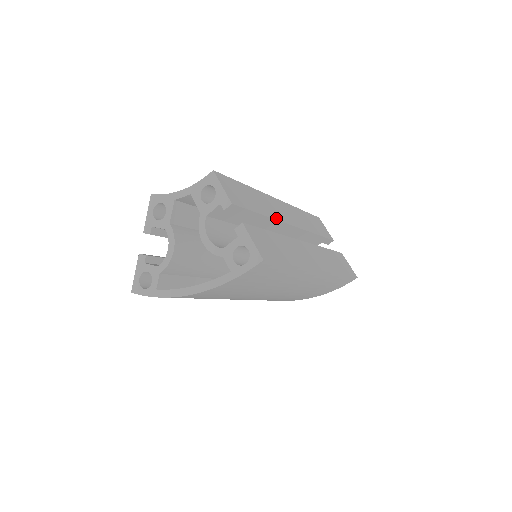
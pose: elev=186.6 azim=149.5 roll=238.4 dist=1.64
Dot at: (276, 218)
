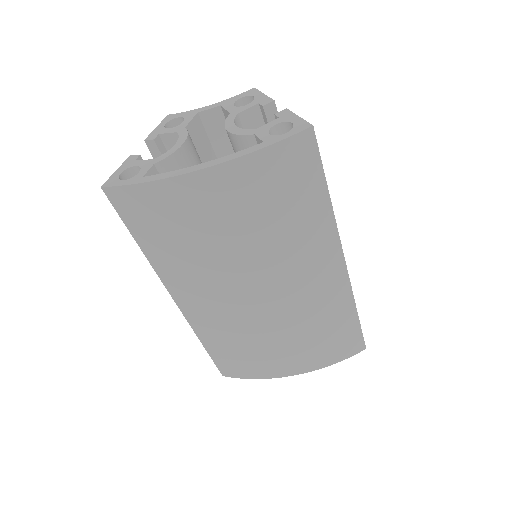
Dot at: occluded
